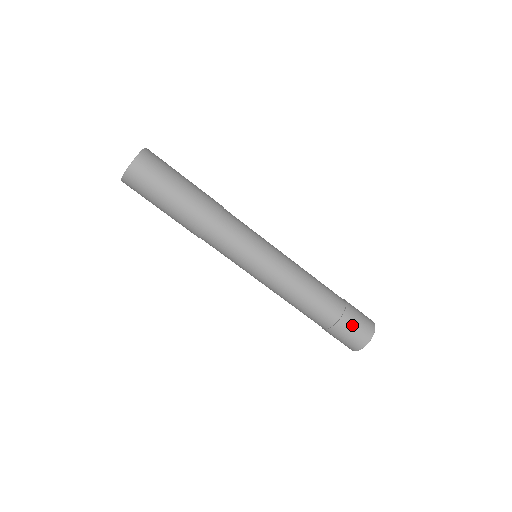
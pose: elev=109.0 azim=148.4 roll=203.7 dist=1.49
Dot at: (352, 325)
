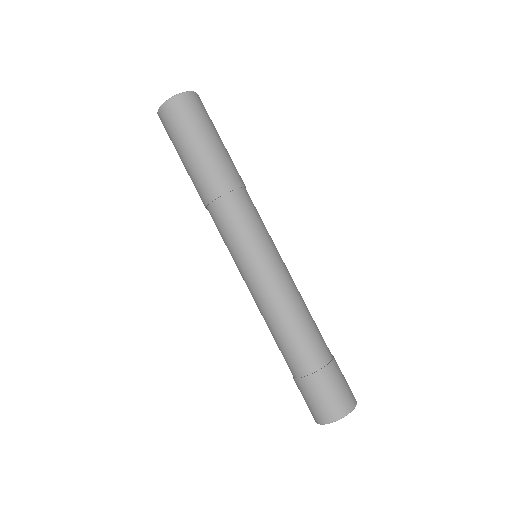
Dot at: (336, 381)
